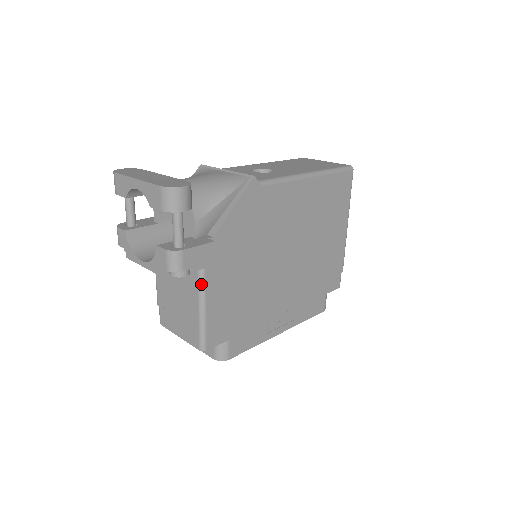
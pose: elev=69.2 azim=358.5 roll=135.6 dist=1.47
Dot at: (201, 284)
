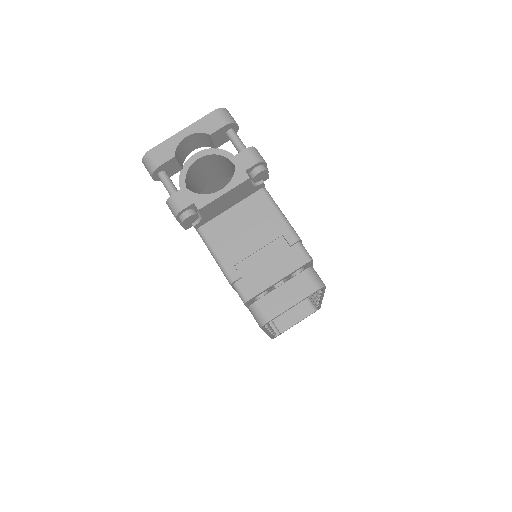
Dot at: (272, 200)
